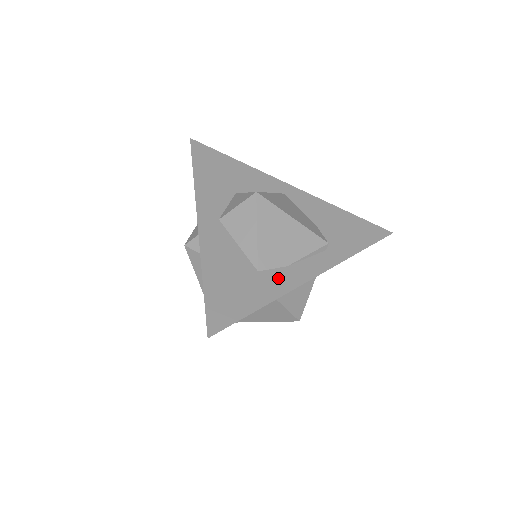
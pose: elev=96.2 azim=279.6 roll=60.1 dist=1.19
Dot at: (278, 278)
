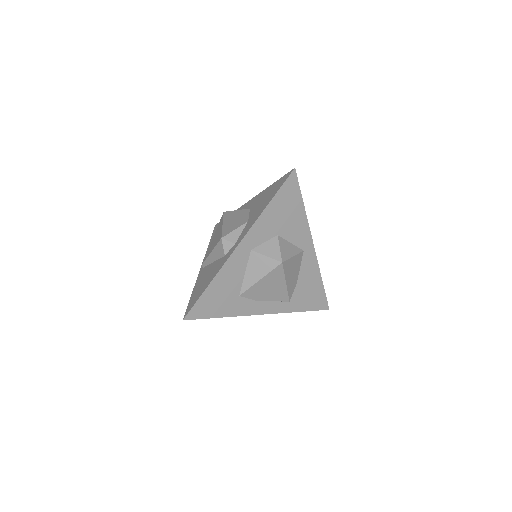
Dot at: (245, 305)
